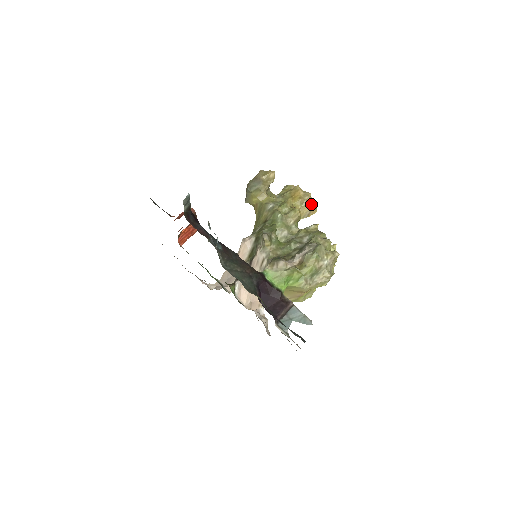
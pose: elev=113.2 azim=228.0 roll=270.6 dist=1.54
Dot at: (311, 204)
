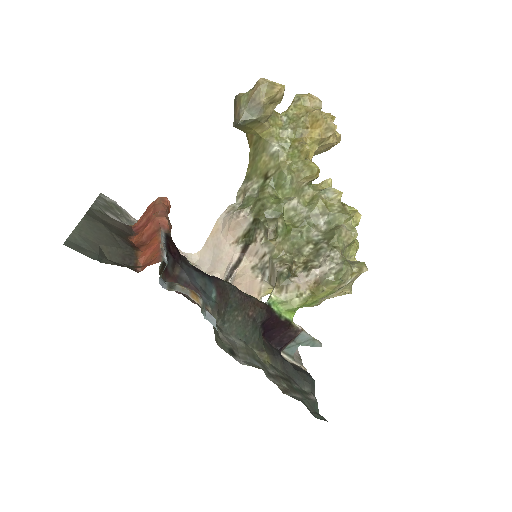
Dot at: (334, 141)
